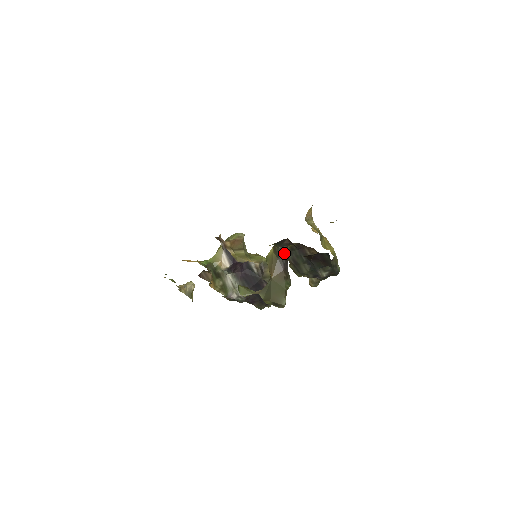
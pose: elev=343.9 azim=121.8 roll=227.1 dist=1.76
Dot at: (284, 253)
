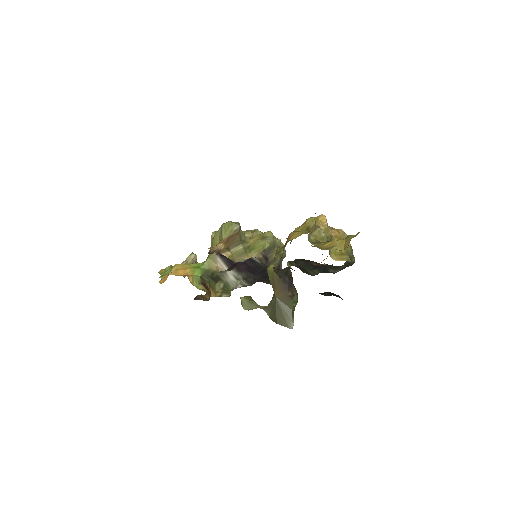
Dot at: (286, 273)
